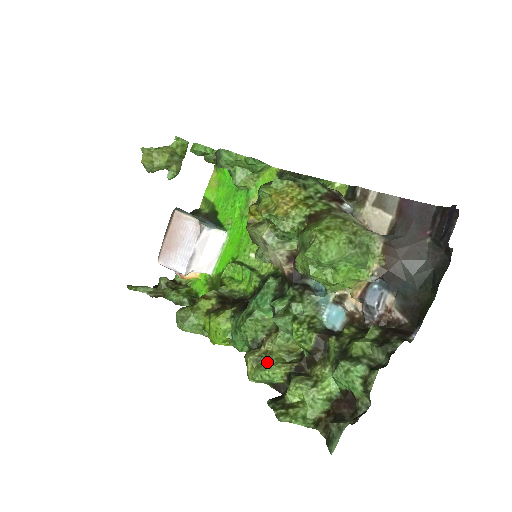
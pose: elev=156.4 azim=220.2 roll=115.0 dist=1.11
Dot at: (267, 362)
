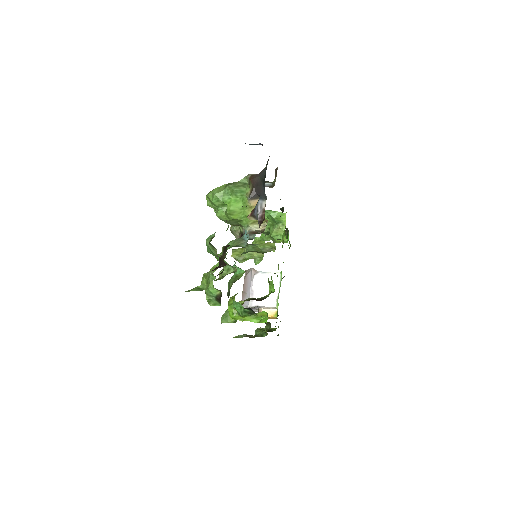
Dot at: occluded
